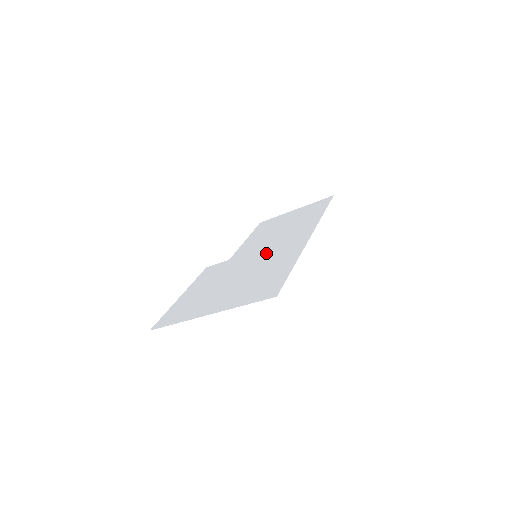
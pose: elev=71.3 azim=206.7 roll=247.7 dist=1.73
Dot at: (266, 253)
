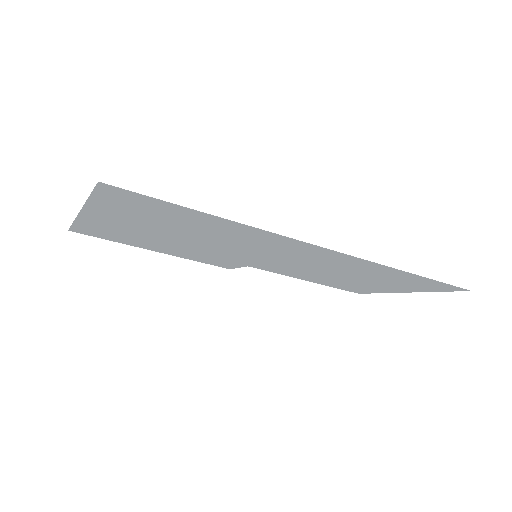
Dot at: (263, 252)
